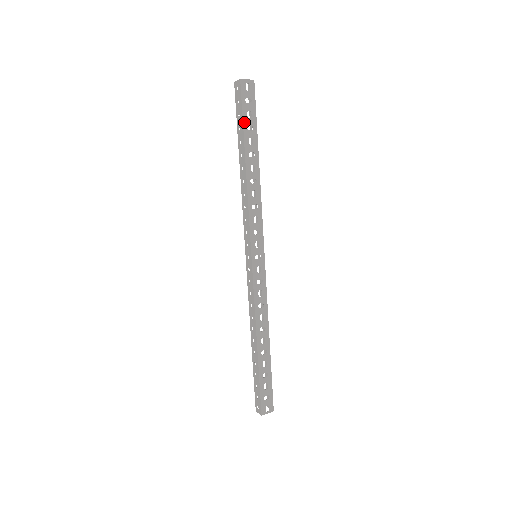
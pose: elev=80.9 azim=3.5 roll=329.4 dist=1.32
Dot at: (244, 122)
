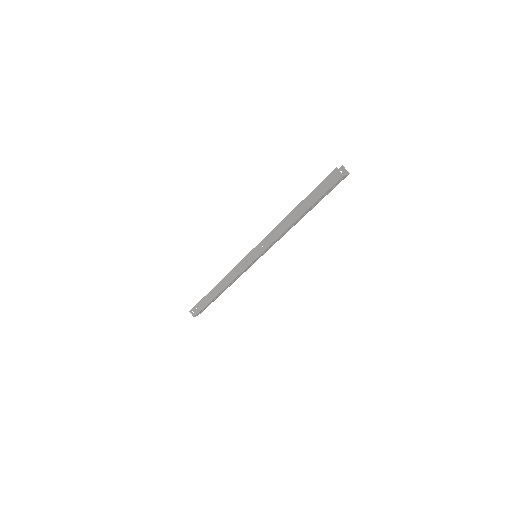
Dot at: (320, 198)
